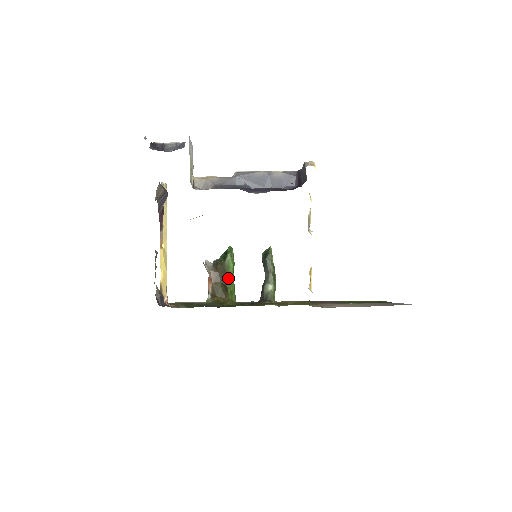
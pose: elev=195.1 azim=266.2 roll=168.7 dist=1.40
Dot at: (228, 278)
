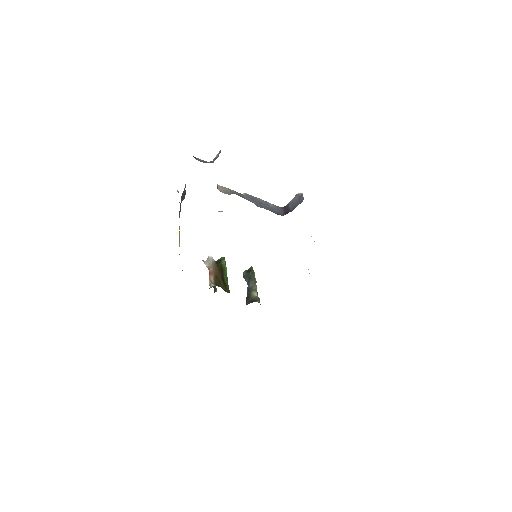
Dot at: (225, 277)
